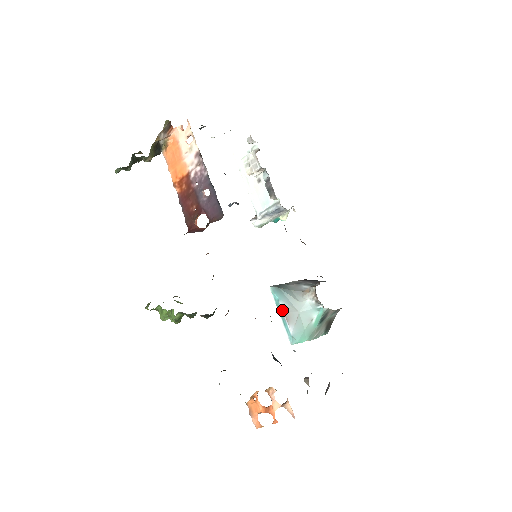
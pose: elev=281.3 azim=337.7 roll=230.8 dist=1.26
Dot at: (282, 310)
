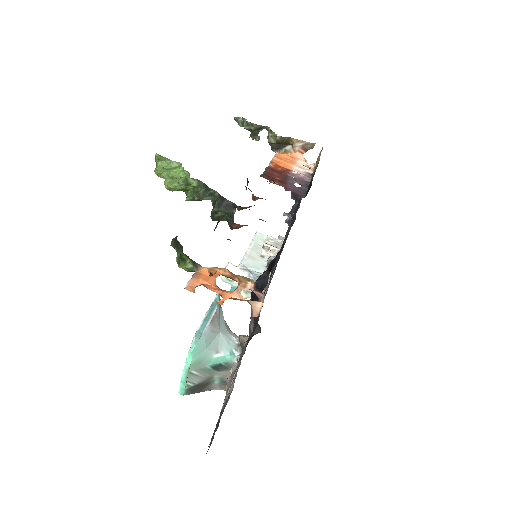
Dot at: (215, 311)
